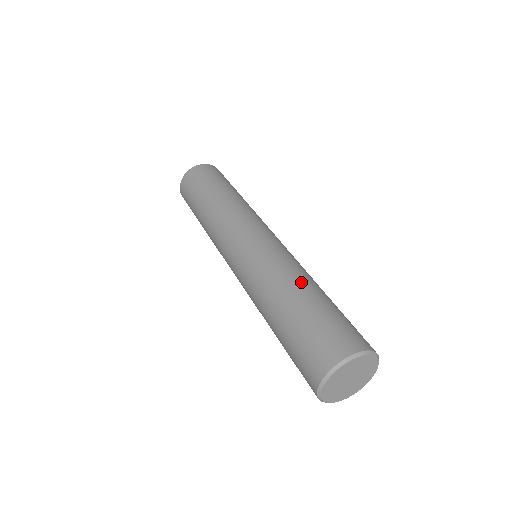
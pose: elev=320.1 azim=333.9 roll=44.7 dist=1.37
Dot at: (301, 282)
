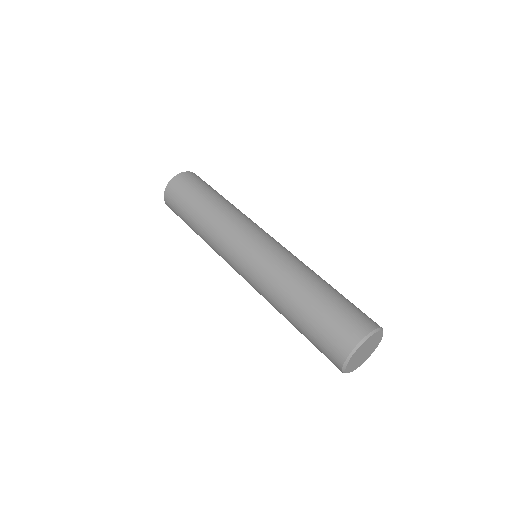
Dot at: (294, 290)
